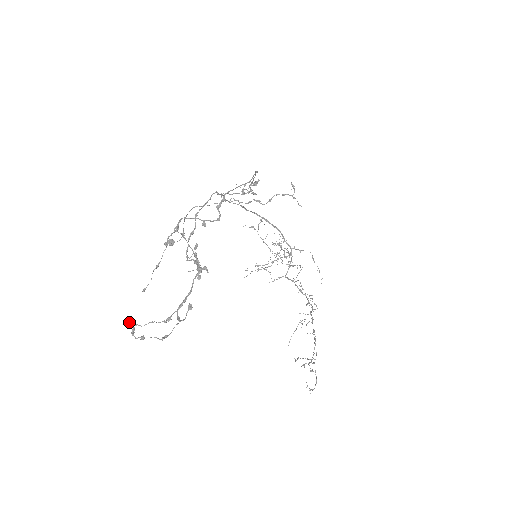
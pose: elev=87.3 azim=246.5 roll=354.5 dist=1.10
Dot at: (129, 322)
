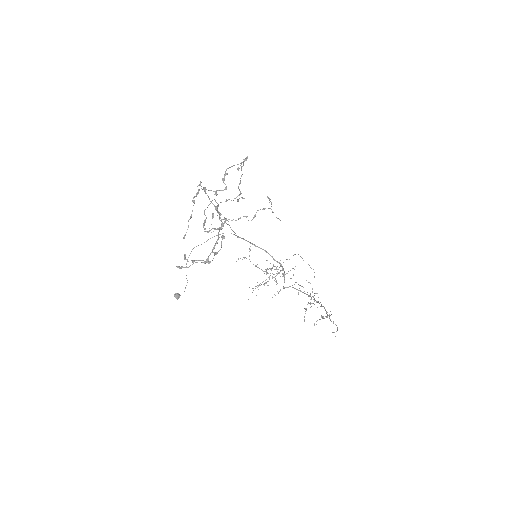
Dot at: (177, 266)
